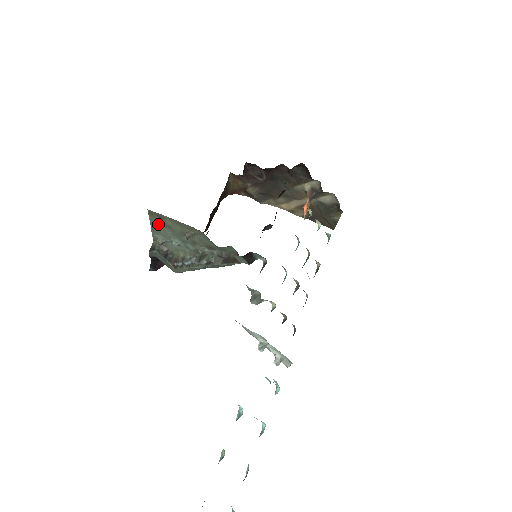
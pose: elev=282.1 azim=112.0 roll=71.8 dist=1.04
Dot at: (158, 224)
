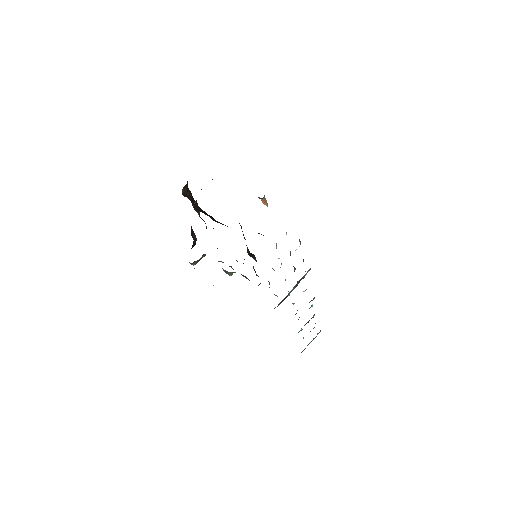
Dot at: occluded
